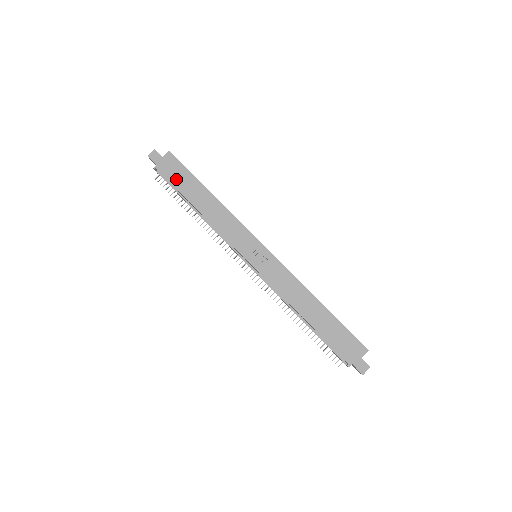
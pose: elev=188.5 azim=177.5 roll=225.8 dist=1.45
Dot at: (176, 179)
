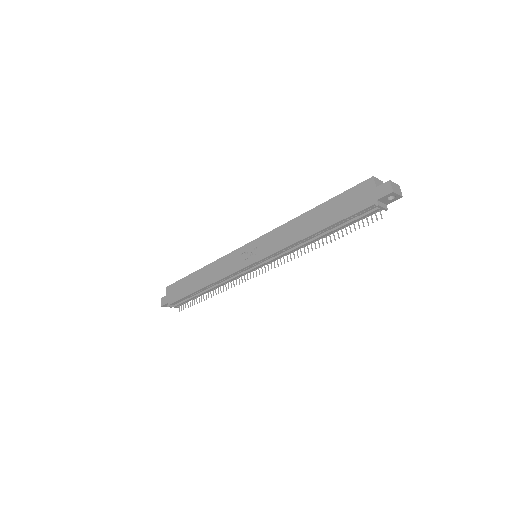
Dot at: (181, 293)
